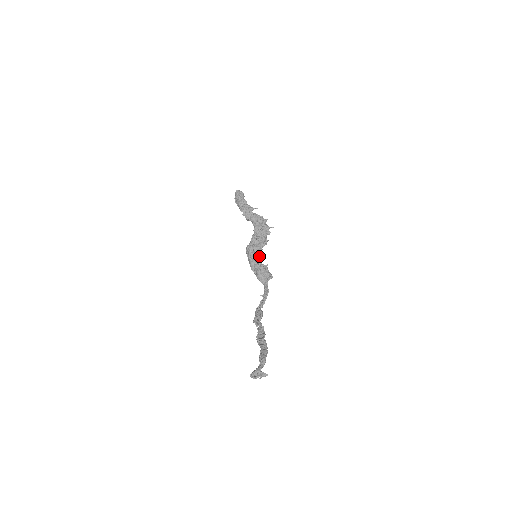
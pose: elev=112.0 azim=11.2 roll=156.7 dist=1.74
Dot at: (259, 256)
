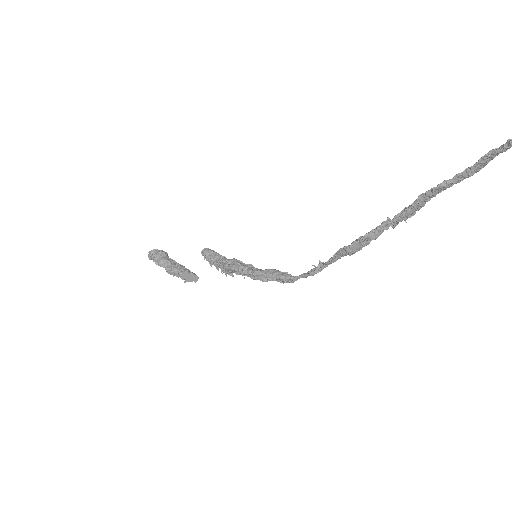
Dot at: occluded
